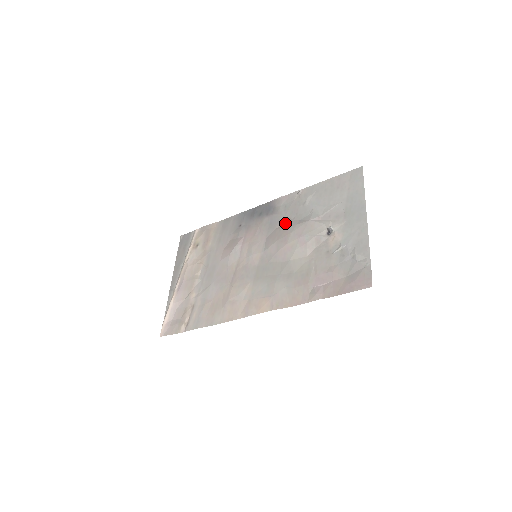
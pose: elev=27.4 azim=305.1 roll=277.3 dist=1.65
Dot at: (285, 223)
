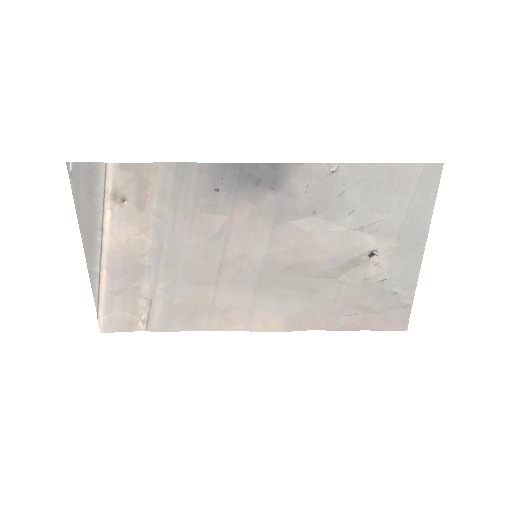
Dot at: (306, 218)
